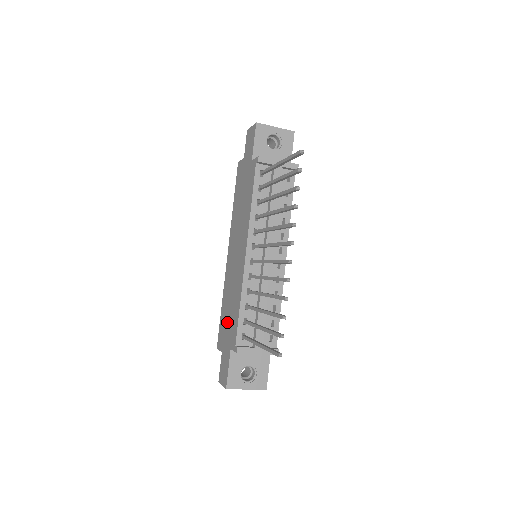
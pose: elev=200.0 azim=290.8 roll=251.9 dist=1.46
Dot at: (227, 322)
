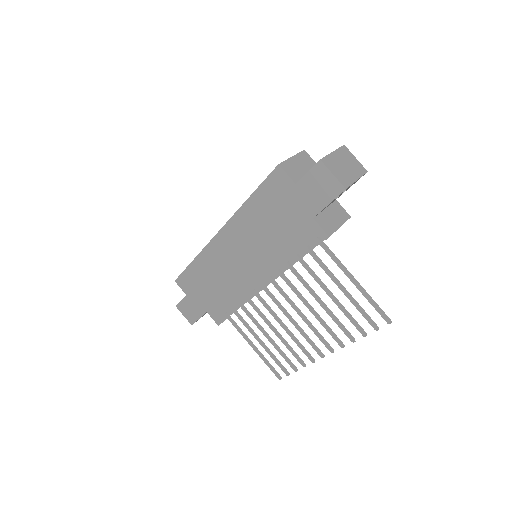
Dot at: (204, 288)
